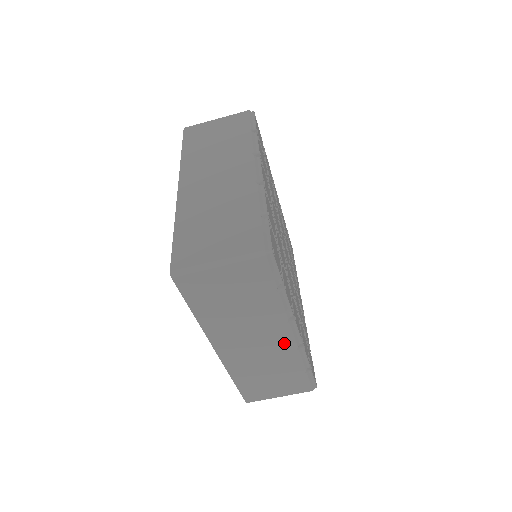
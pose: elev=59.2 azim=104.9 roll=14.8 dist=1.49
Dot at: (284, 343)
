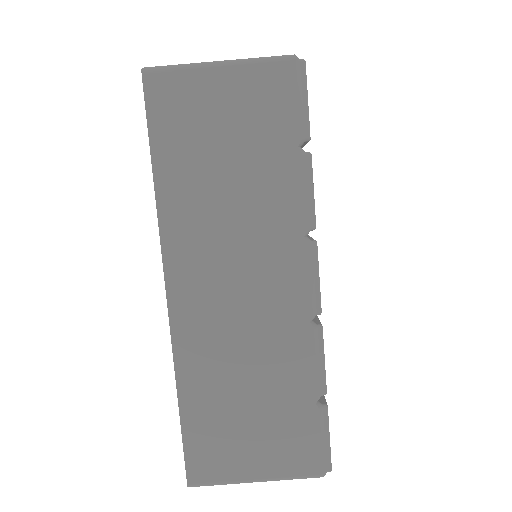
Dot at: (290, 297)
